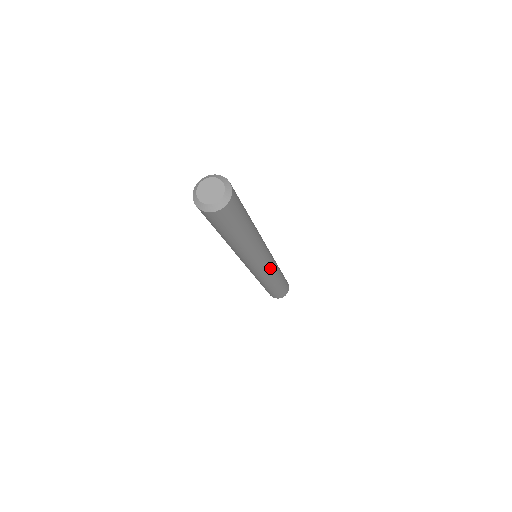
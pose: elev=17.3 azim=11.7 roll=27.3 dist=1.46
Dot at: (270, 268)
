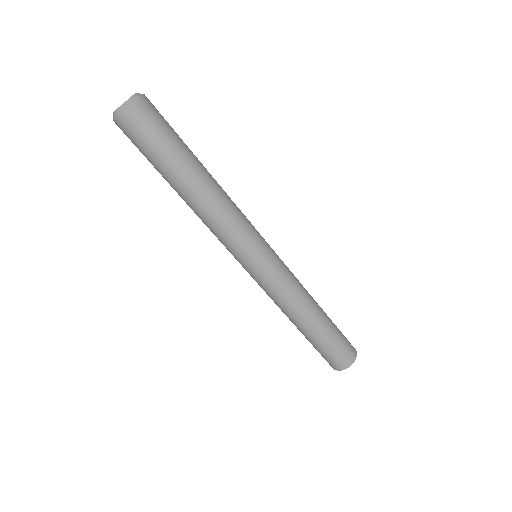
Dot at: (277, 273)
